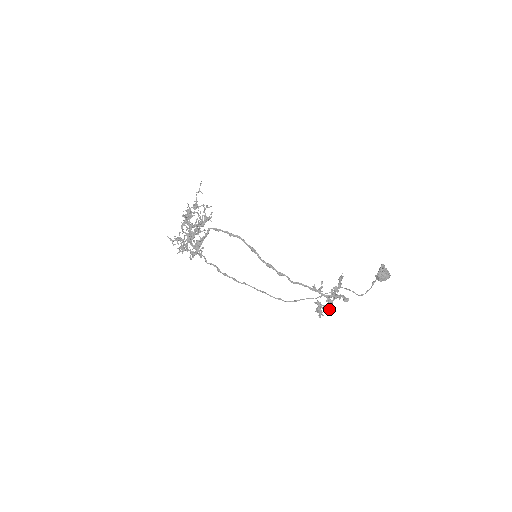
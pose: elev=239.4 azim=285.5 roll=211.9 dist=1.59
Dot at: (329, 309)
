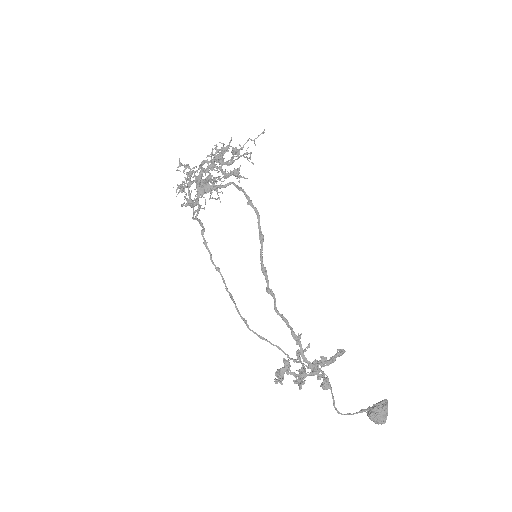
Dot at: (295, 382)
